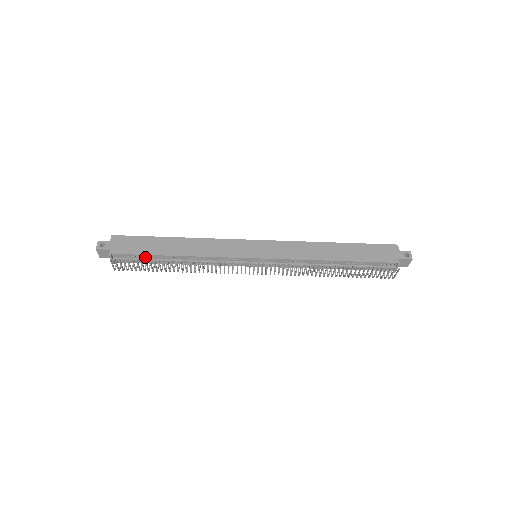
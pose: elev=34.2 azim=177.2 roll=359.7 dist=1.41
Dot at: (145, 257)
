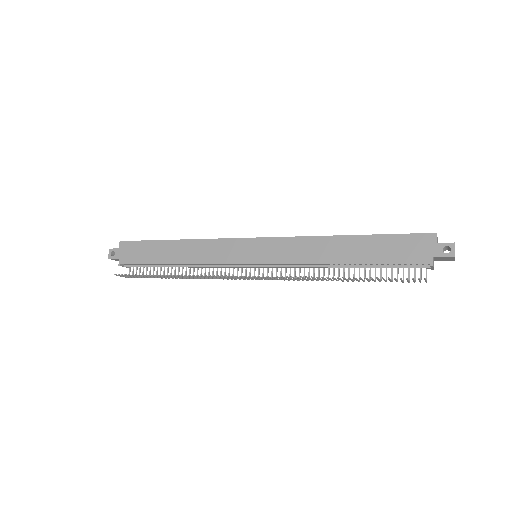
Dot at: (149, 264)
